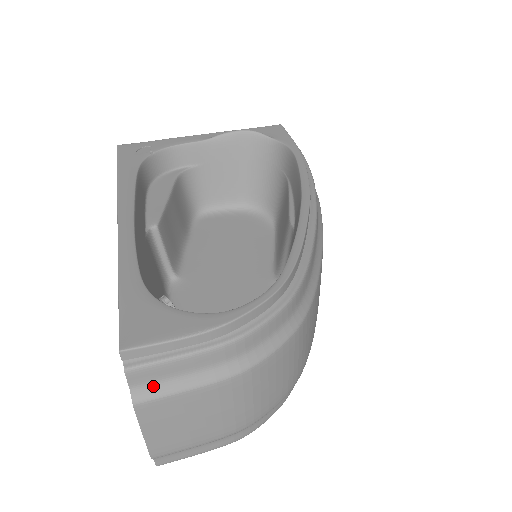
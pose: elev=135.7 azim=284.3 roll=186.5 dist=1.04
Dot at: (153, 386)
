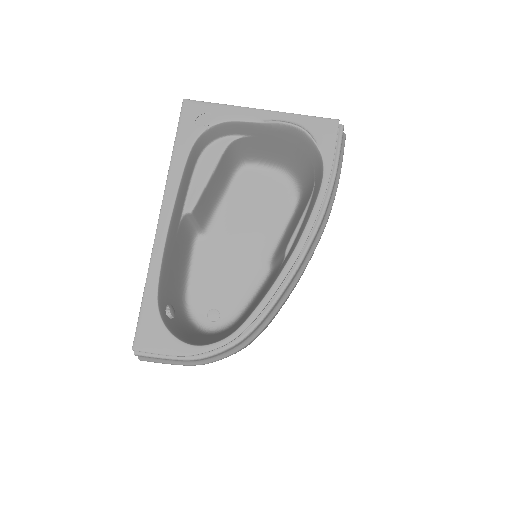
Dot at: (150, 358)
